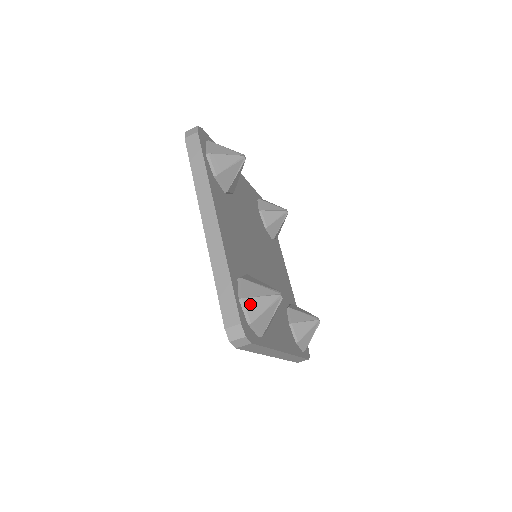
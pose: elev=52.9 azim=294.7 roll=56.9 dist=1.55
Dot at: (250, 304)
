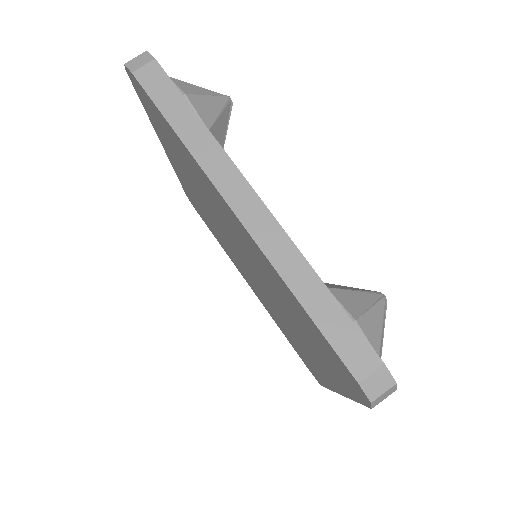
Dot at: (366, 326)
